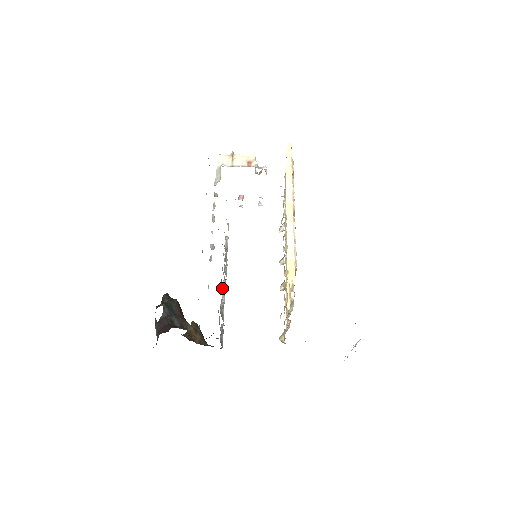
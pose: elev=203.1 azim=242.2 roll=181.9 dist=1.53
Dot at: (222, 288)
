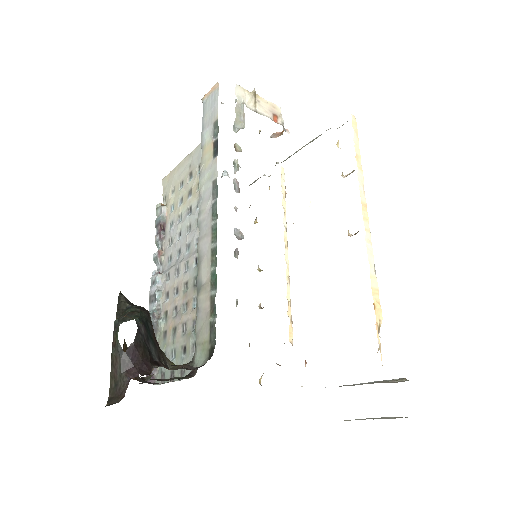
Dot at: (157, 285)
